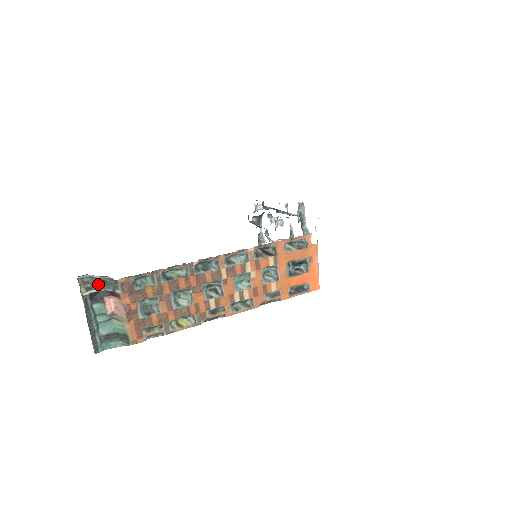
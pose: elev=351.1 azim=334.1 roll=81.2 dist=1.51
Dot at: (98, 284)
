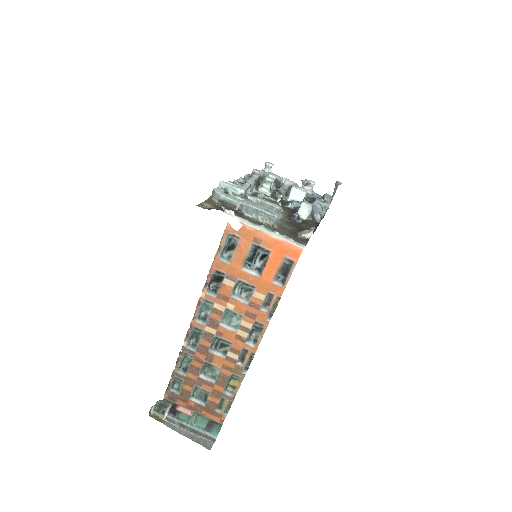
Dot at: (163, 406)
